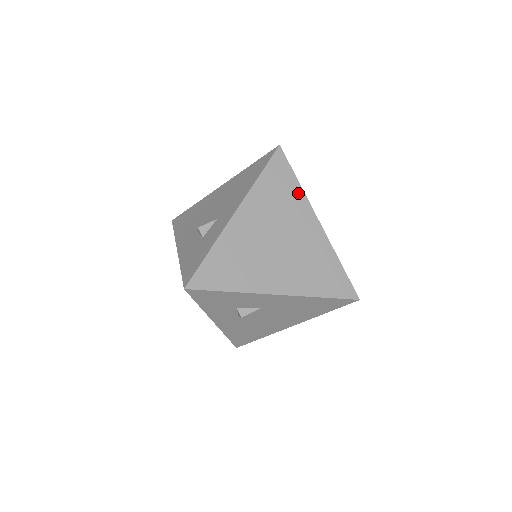
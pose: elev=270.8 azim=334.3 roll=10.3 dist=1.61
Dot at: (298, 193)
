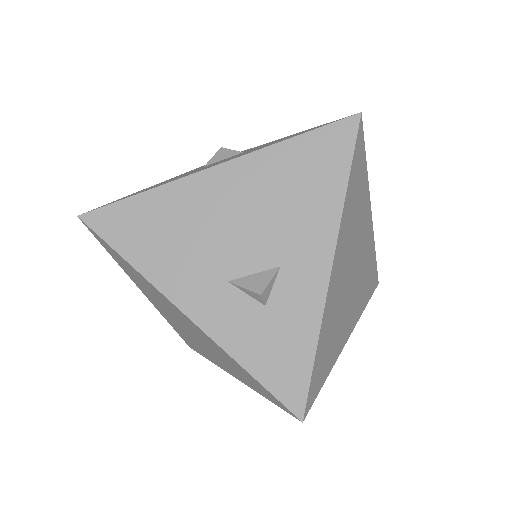
Dot at: (366, 187)
